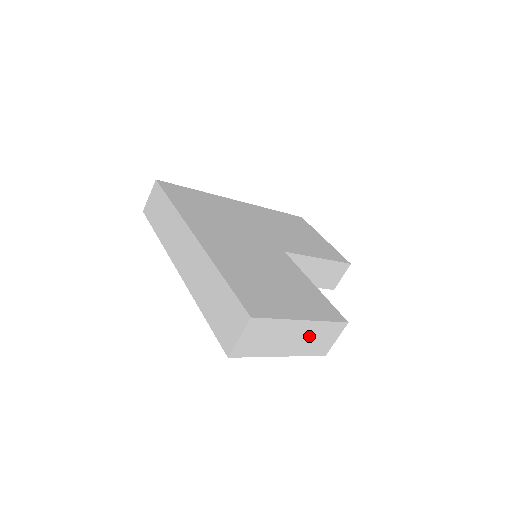
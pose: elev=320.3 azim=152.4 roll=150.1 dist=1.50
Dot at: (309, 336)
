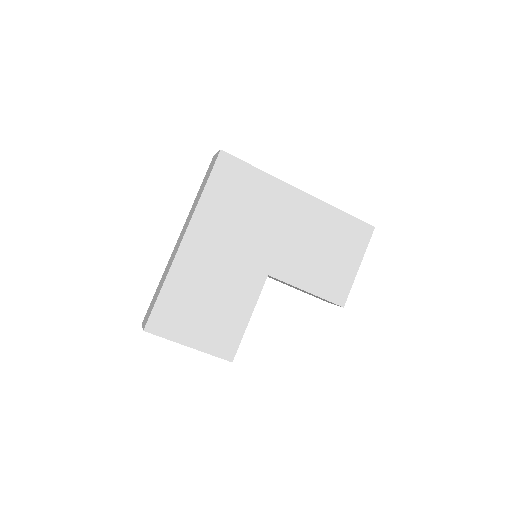
Dot at: occluded
